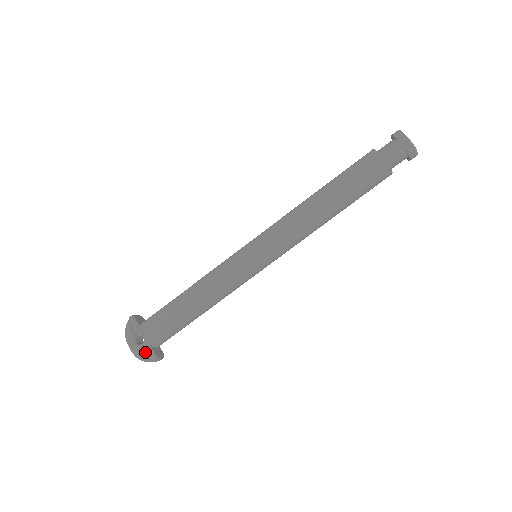
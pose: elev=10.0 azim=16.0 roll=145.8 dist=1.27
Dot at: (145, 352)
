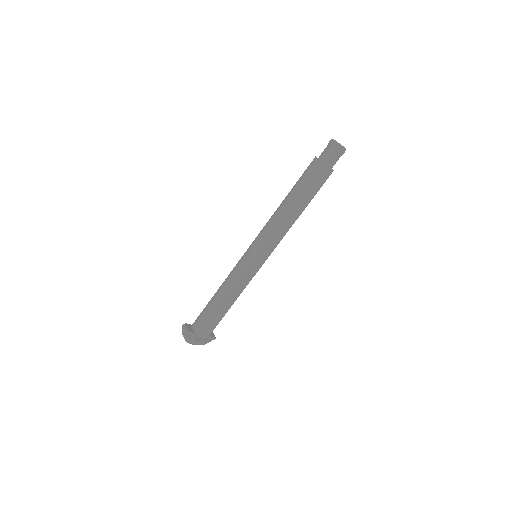
Dot at: (206, 340)
